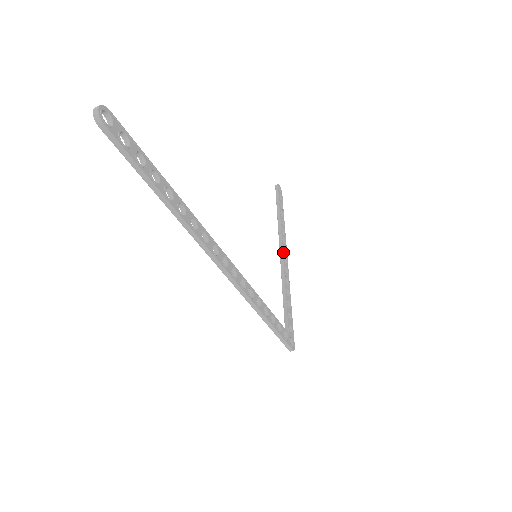
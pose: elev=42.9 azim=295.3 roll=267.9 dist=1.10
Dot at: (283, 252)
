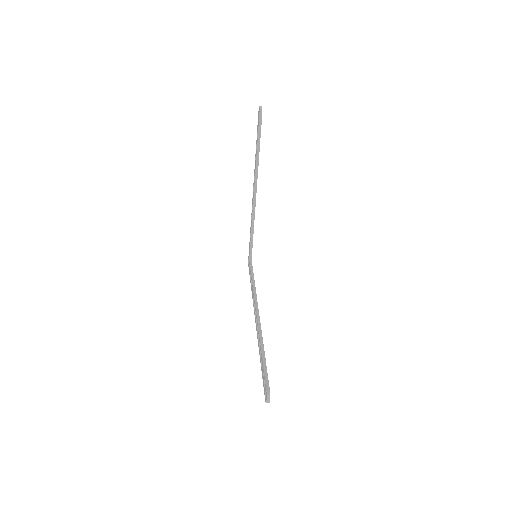
Dot at: occluded
